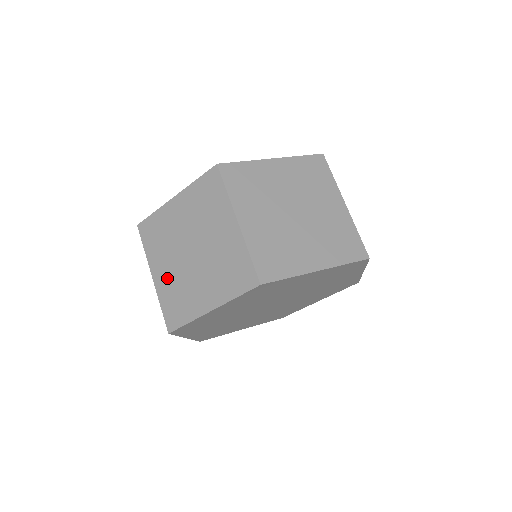
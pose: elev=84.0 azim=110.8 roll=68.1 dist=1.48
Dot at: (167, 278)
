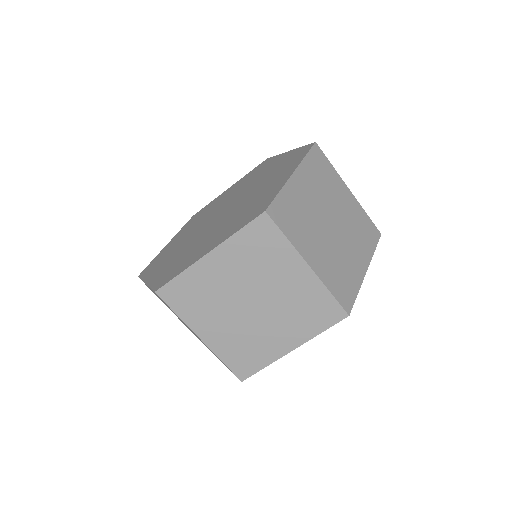
Dot at: (224, 335)
